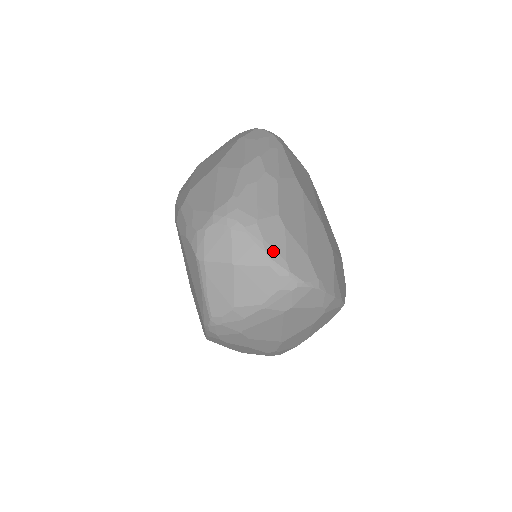
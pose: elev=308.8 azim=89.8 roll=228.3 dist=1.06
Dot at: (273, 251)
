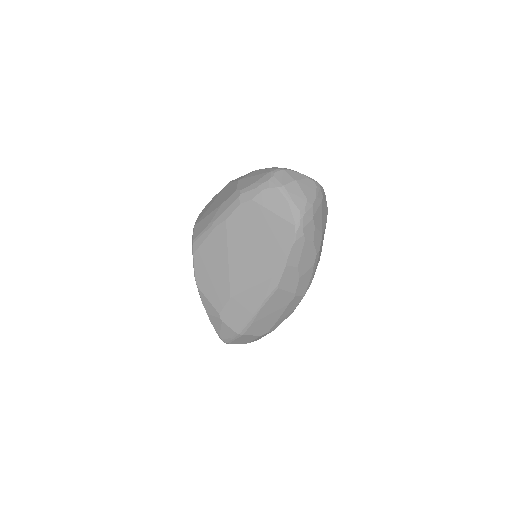
Dot at: (303, 175)
